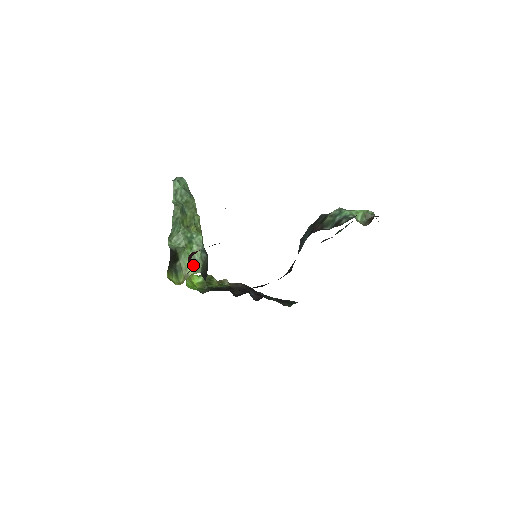
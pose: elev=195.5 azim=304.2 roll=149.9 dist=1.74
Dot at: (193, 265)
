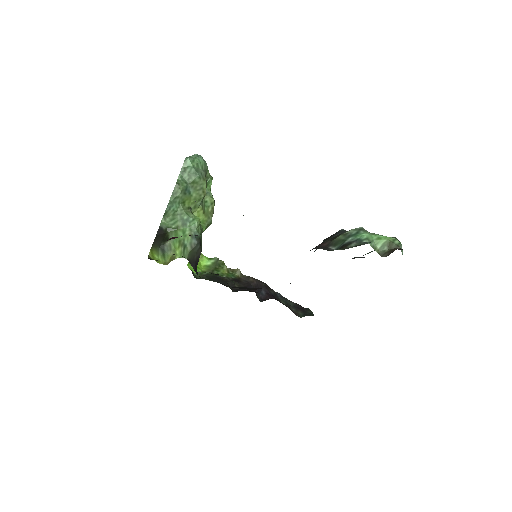
Dot at: (181, 249)
